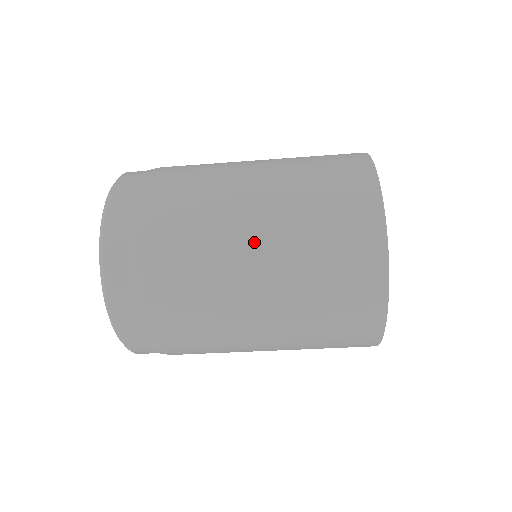
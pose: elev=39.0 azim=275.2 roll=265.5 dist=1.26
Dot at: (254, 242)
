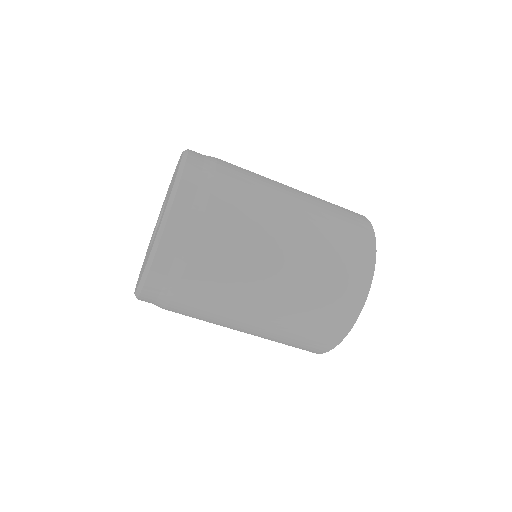
Dot at: (262, 311)
